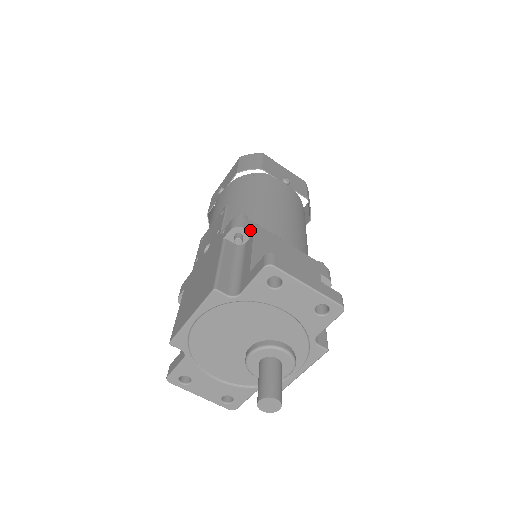
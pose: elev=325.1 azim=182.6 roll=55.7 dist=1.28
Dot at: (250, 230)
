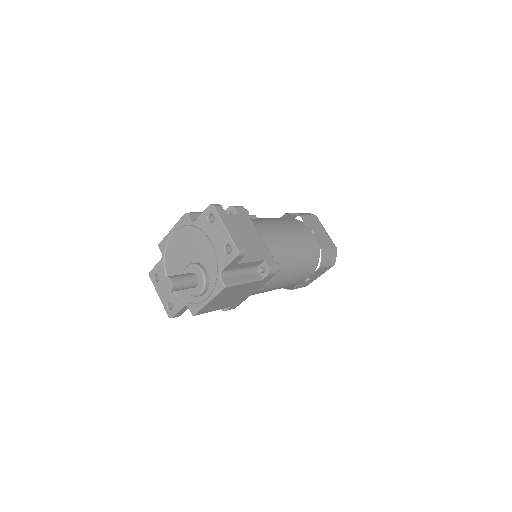
Dot at: (239, 212)
